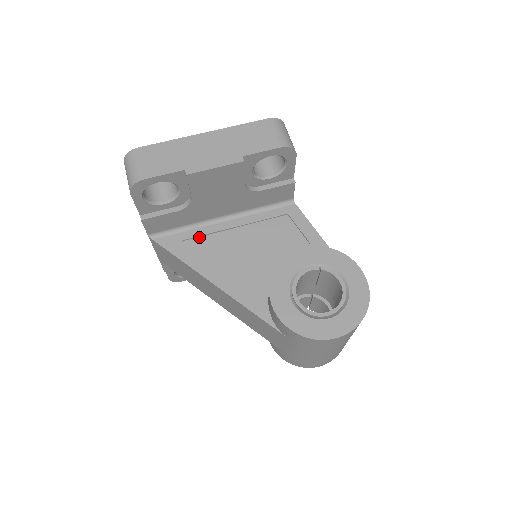
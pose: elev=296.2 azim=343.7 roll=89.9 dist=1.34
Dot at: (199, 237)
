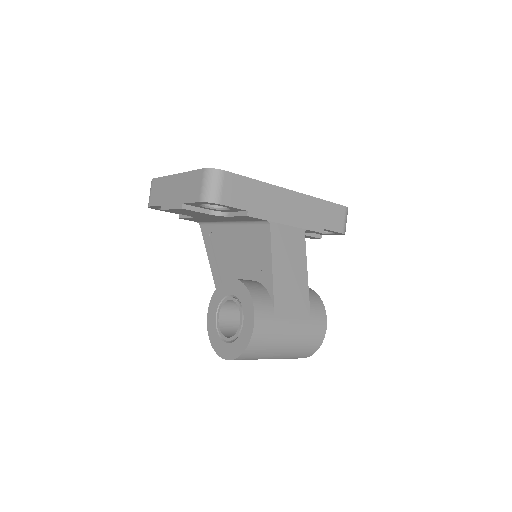
Dot at: (218, 233)
